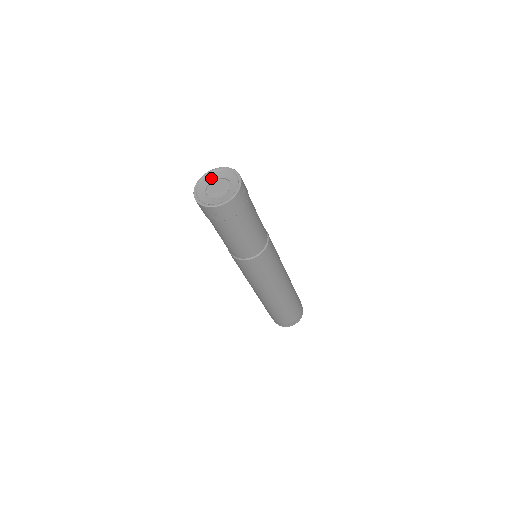
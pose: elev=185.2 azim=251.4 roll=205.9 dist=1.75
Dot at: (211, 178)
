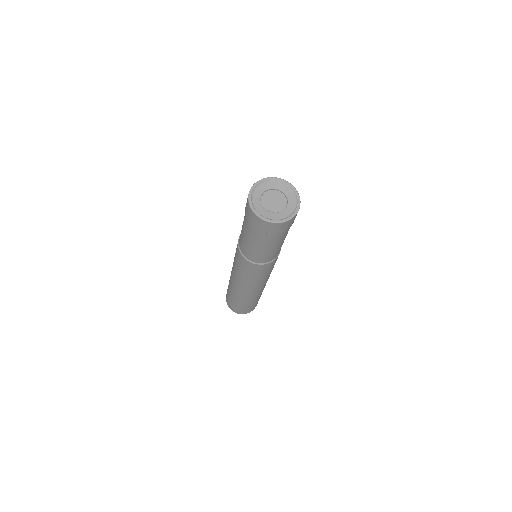
Dot at: (259, 193)
